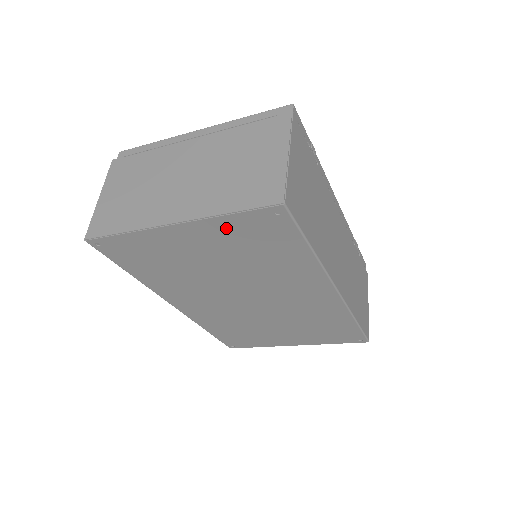
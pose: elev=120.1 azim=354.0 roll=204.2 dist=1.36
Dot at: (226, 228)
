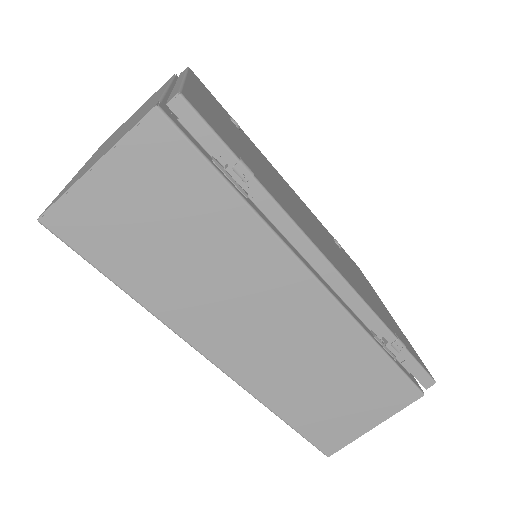
Dot at: occluded
